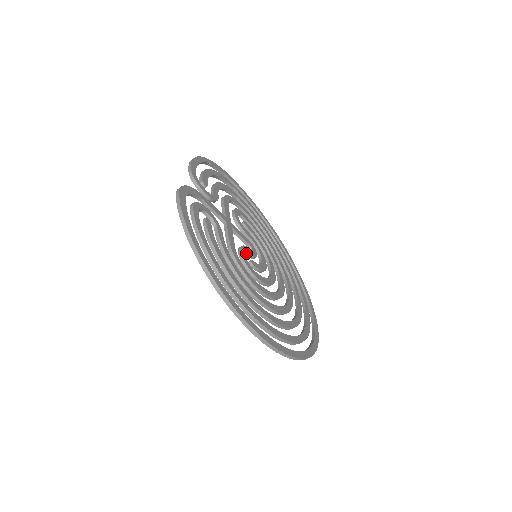
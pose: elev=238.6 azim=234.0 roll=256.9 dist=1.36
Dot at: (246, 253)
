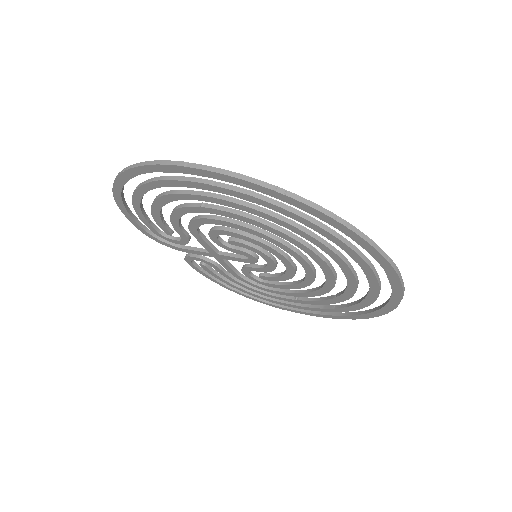
Dot at: (230, 246)
